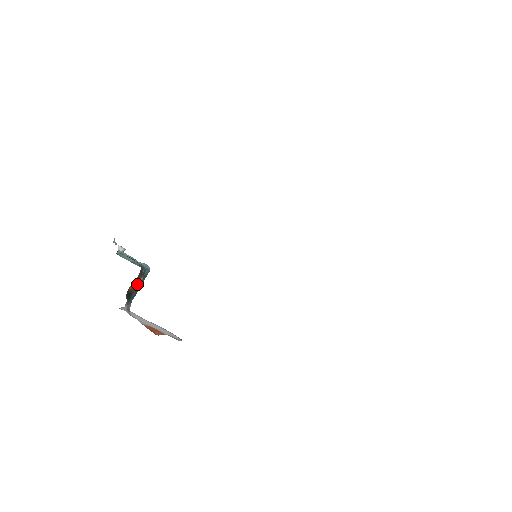
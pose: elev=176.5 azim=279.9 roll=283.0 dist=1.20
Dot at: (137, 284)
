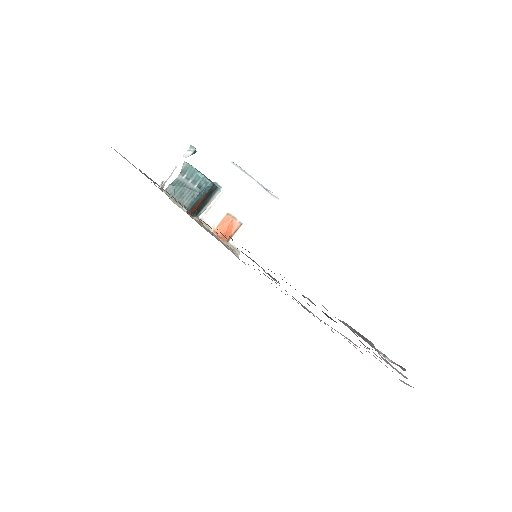
Dot at: occluded
